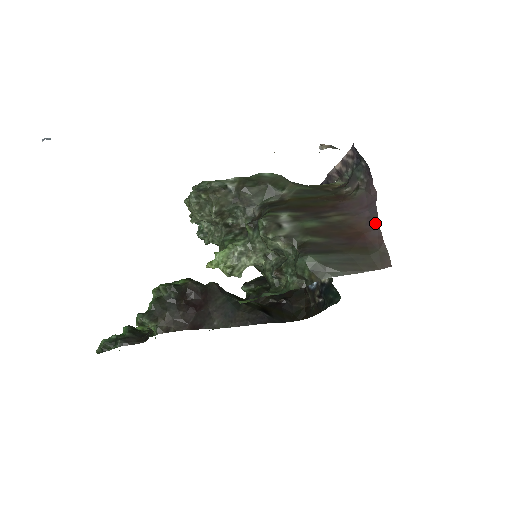
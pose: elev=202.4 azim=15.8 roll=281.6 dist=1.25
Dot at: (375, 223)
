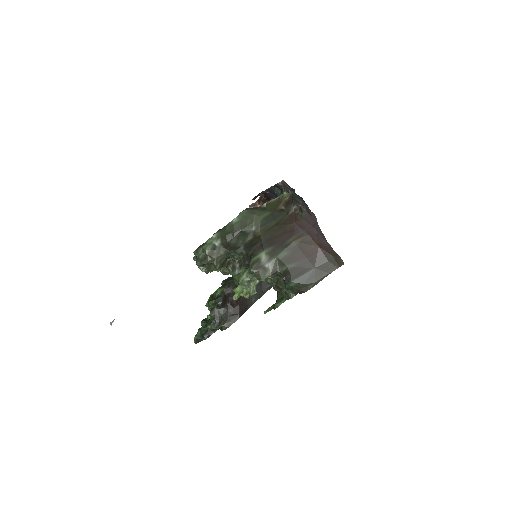
Dot at: (323, 238)
